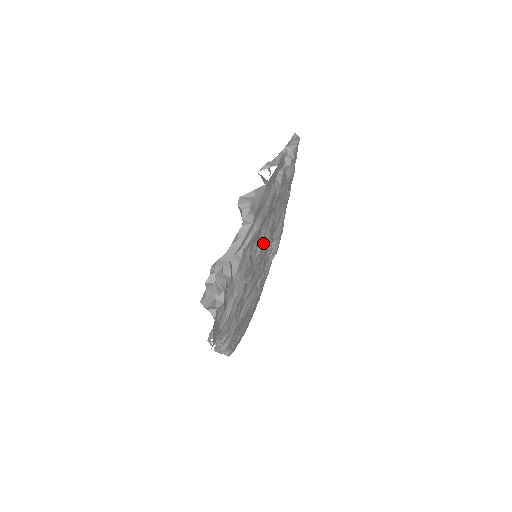
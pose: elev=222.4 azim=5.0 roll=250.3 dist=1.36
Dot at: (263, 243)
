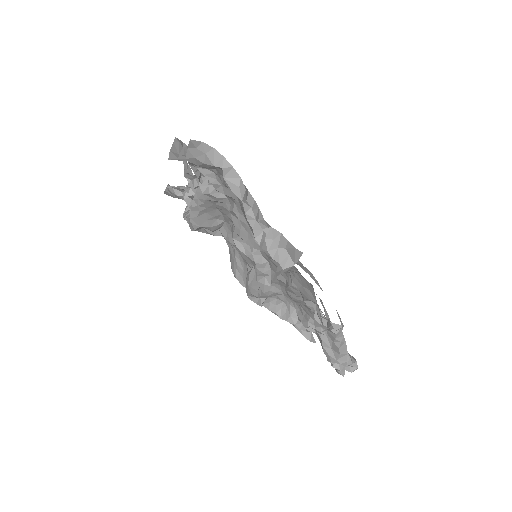
Dot at: occluded
